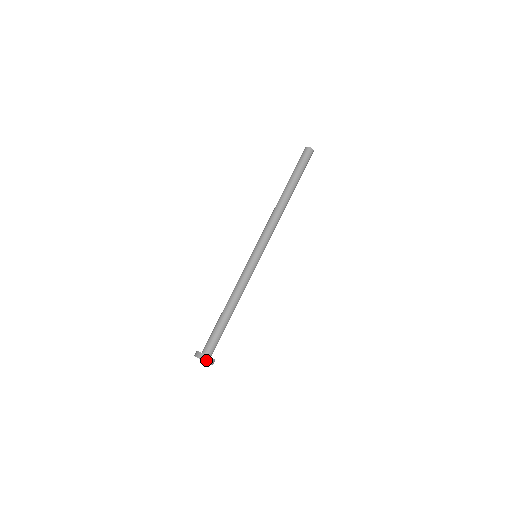
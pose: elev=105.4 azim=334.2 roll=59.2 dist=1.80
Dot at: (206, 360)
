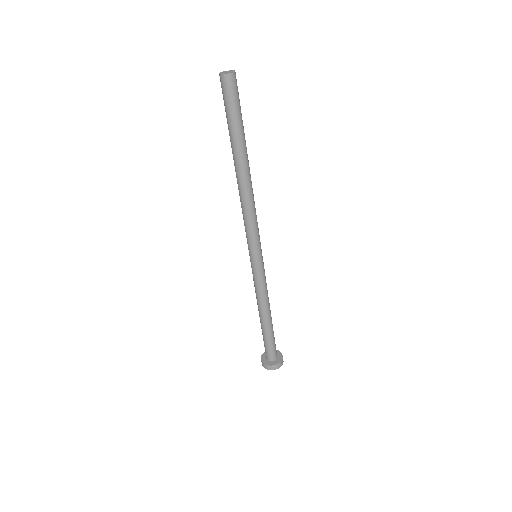
Dot at: (270, 369)
